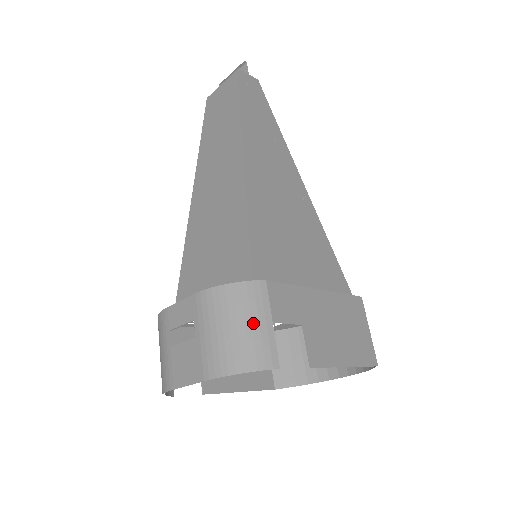
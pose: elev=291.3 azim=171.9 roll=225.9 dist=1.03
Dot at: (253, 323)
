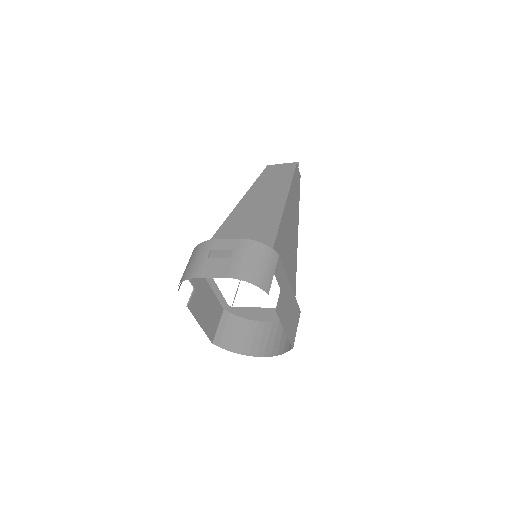
Dot at: (266, 267)
